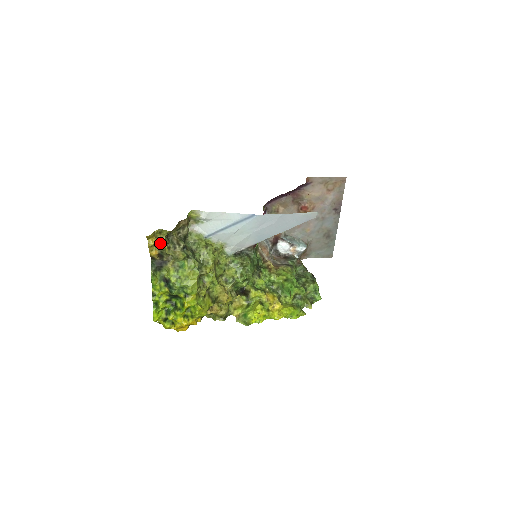
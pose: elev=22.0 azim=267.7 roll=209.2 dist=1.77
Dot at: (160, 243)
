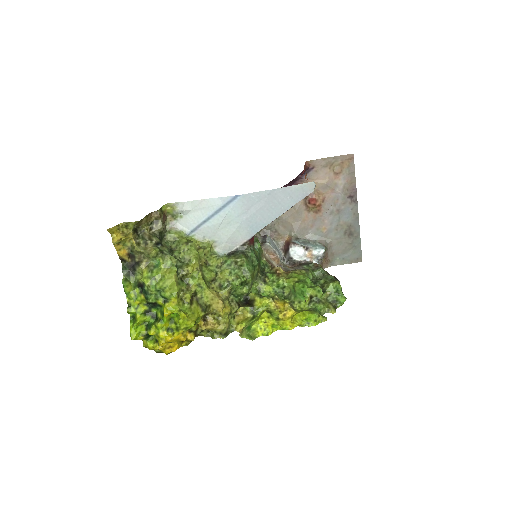
Dot at: (129, 240)
